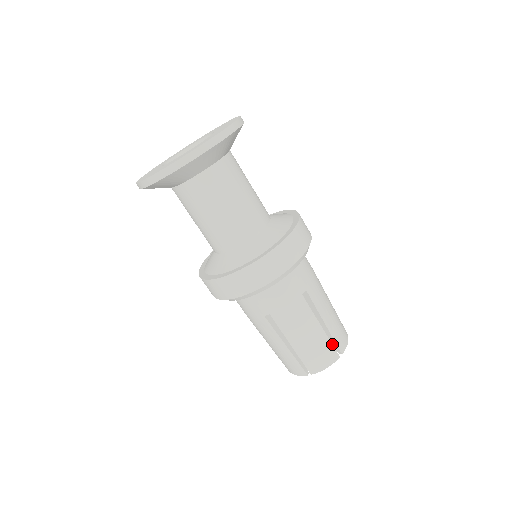
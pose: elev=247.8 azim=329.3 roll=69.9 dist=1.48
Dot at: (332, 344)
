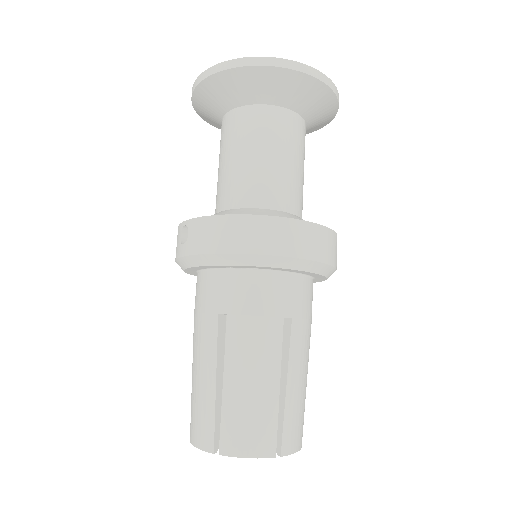
Dot at: occluded
